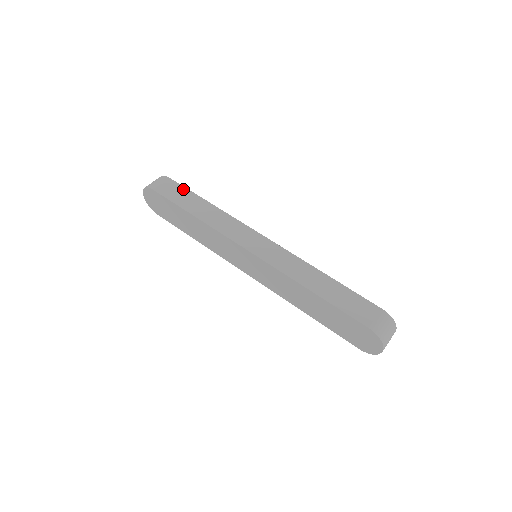
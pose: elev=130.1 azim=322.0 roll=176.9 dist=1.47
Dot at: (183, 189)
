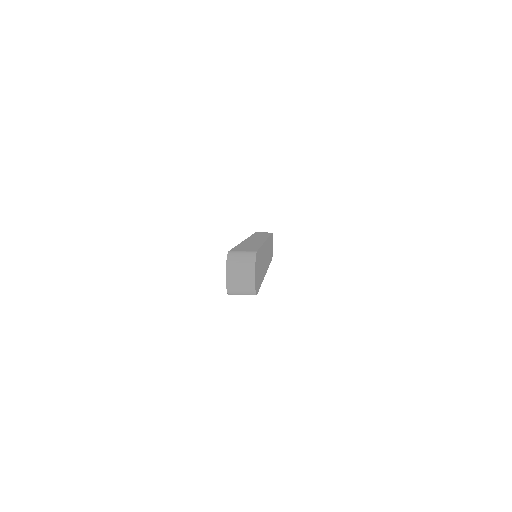
Dot at: (269, 233)
